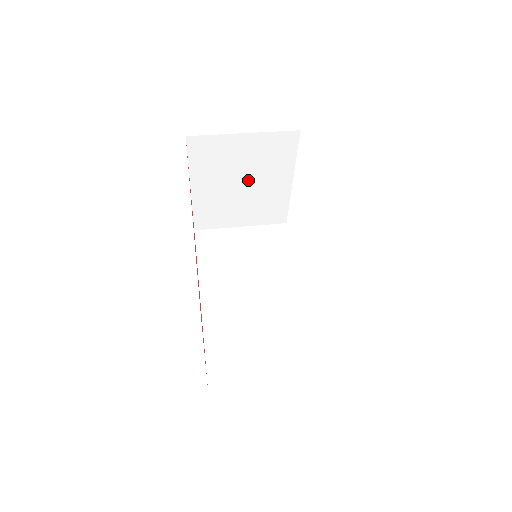
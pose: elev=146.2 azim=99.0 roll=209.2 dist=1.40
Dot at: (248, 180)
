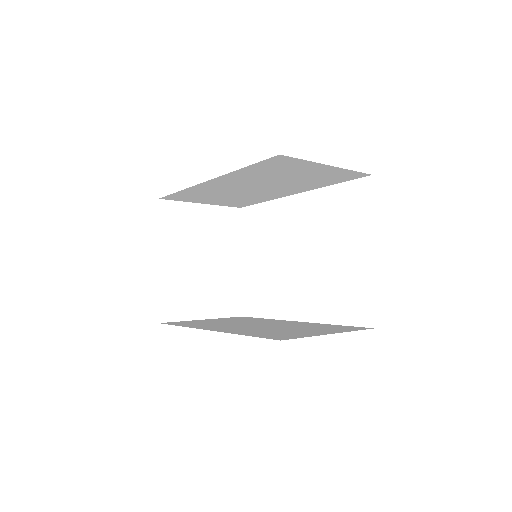
Dot at: (207, 256)
